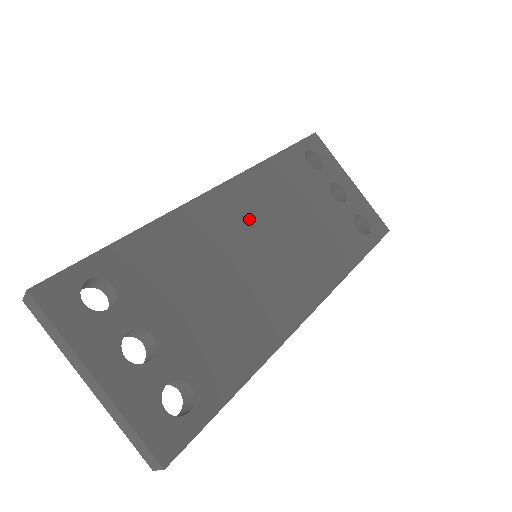
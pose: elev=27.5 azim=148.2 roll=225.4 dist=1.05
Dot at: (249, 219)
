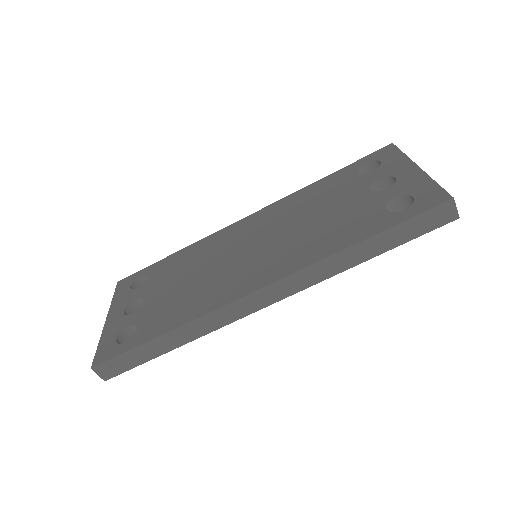
Dot at: (258, 229)
